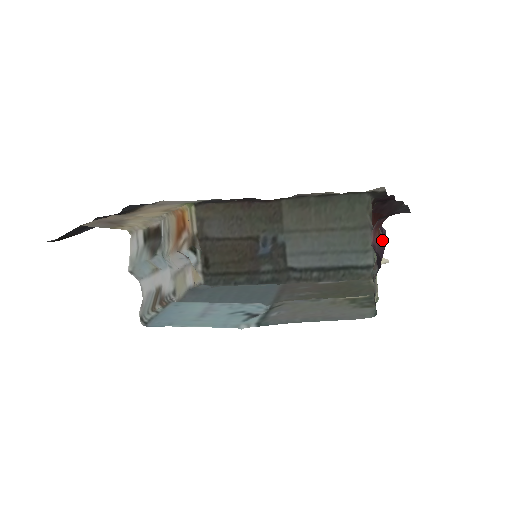
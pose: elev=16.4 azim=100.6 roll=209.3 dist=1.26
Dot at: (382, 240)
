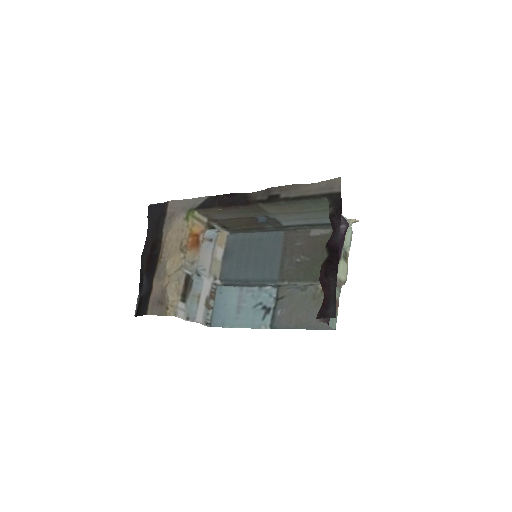
Dot at: occluded
